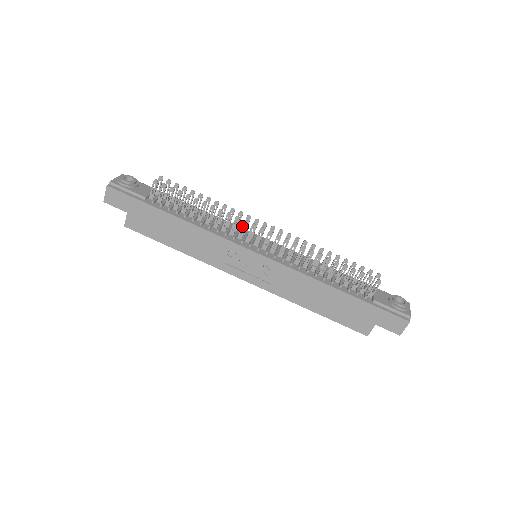
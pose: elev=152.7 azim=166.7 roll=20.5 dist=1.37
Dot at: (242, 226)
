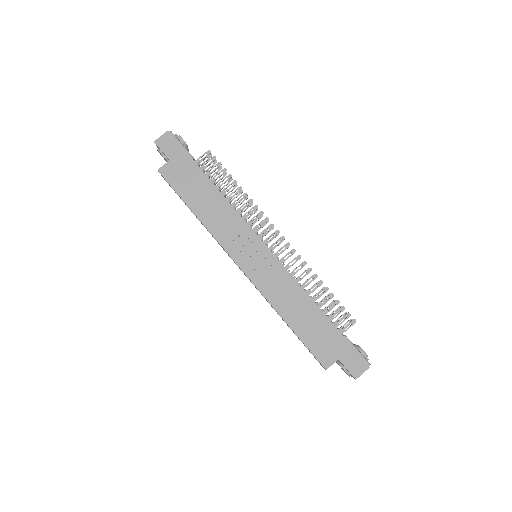
Dot at: (262, 221)
